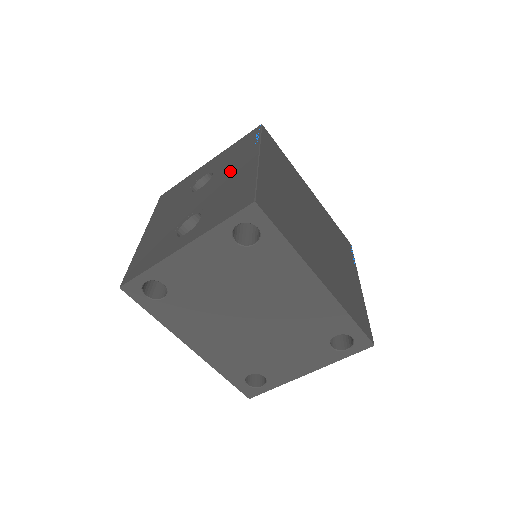
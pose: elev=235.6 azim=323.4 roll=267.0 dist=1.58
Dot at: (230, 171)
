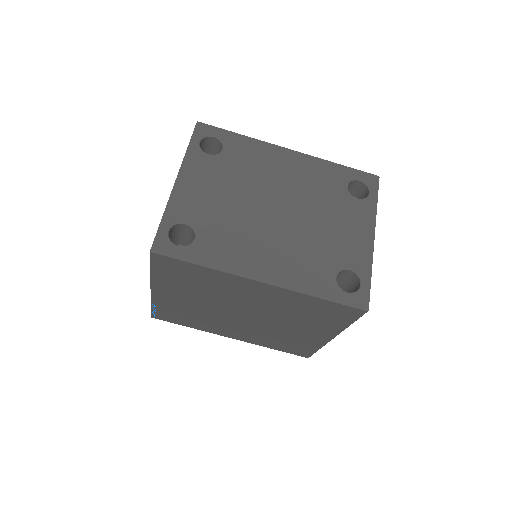
Dot at: occluded
